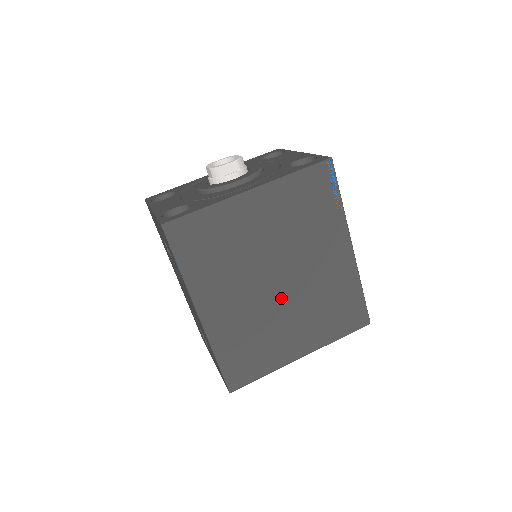
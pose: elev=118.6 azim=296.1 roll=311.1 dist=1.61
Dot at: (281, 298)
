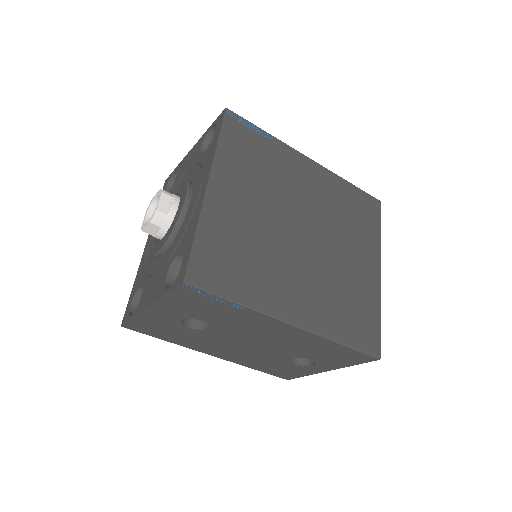
Dot at: (320, 245)
